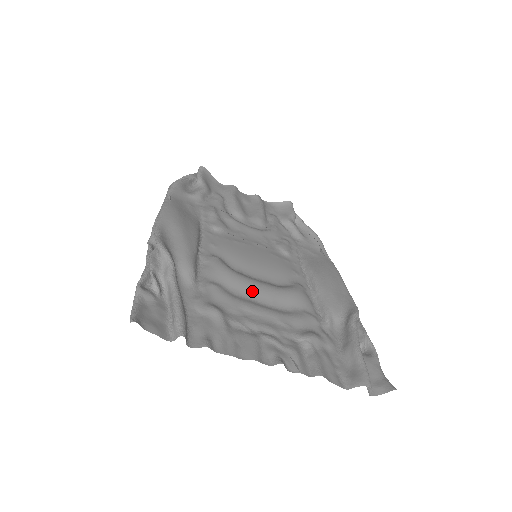
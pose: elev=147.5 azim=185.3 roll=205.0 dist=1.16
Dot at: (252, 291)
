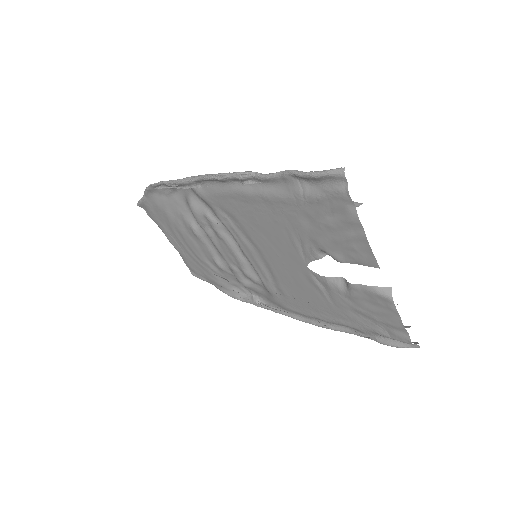
Dot at: (299, 257)
